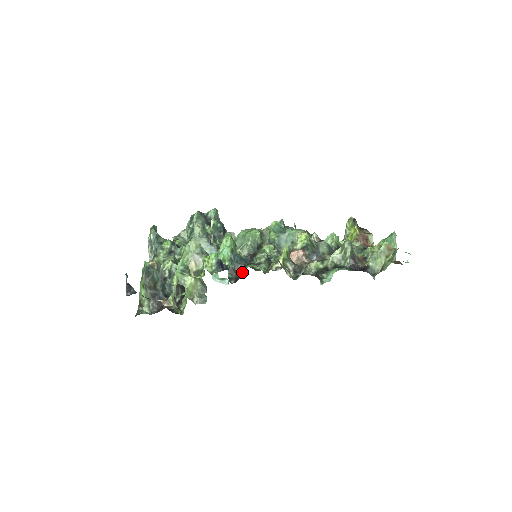
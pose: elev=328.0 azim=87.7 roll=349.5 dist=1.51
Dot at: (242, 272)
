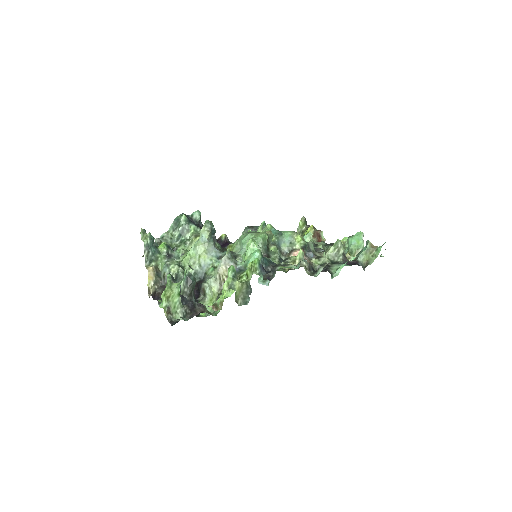
Dot at: (271, 273)
